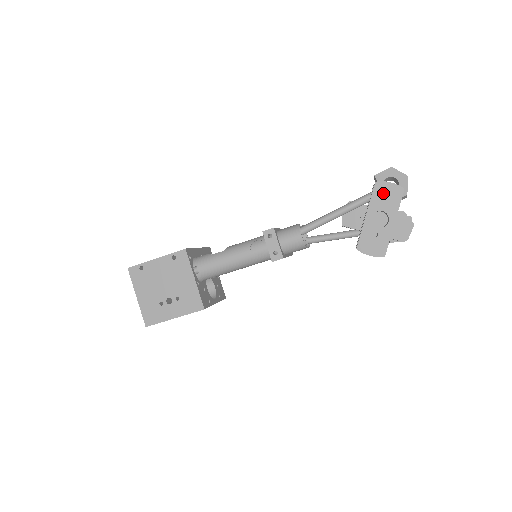
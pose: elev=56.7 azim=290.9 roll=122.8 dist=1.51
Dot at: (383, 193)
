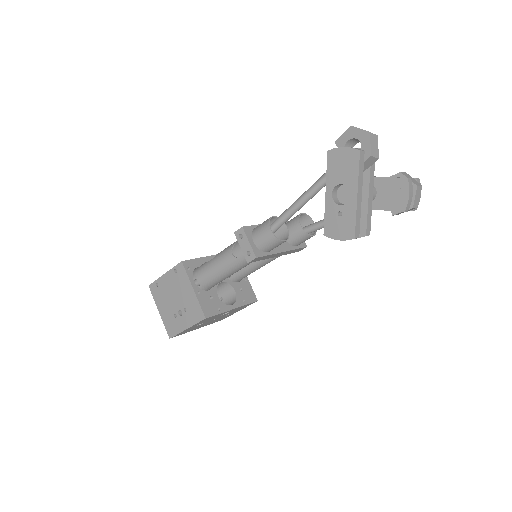
Dot at: (338, 162)
